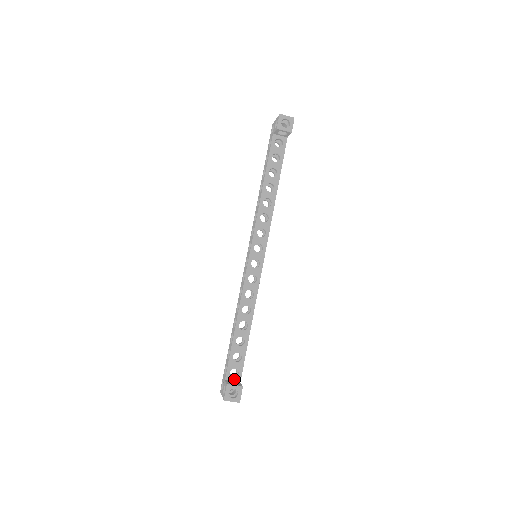
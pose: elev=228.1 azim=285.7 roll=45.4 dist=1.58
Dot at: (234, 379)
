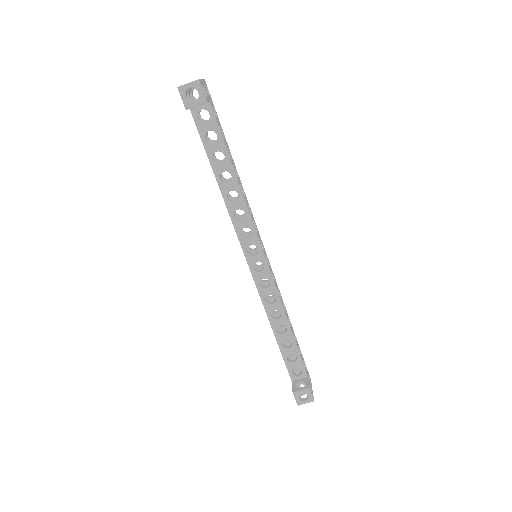
Dot at: (300, 377)
